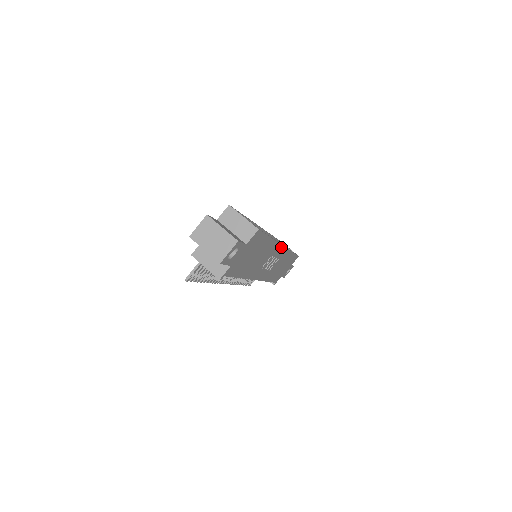
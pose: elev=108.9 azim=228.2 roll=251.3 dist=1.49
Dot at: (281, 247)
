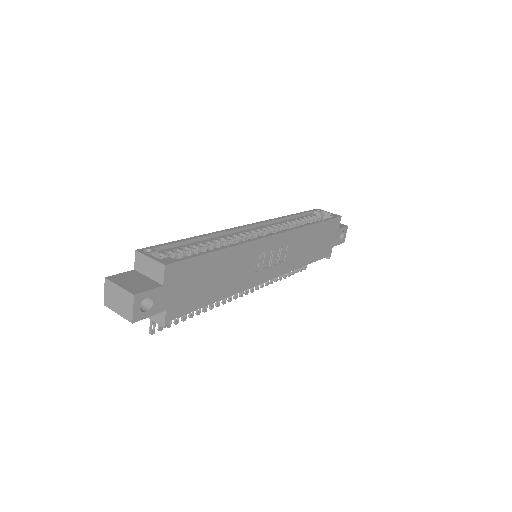
Dot at: (269, 238)
